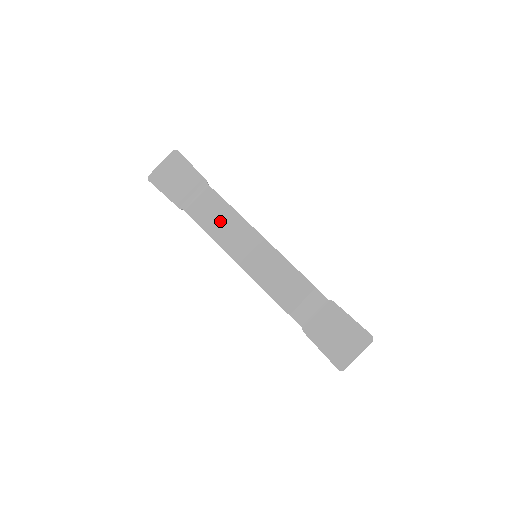
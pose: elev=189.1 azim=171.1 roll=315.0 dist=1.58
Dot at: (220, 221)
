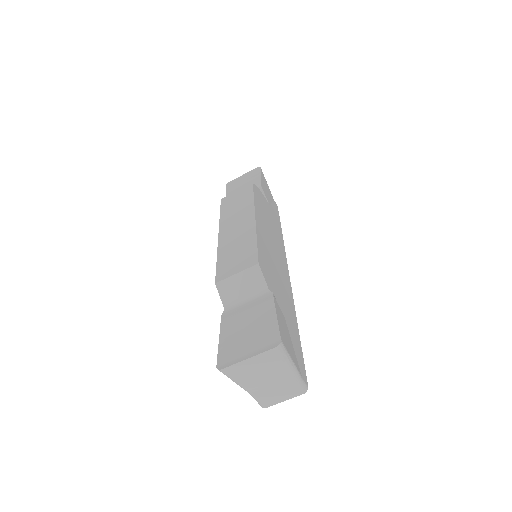
Dot at: (236, 203)
